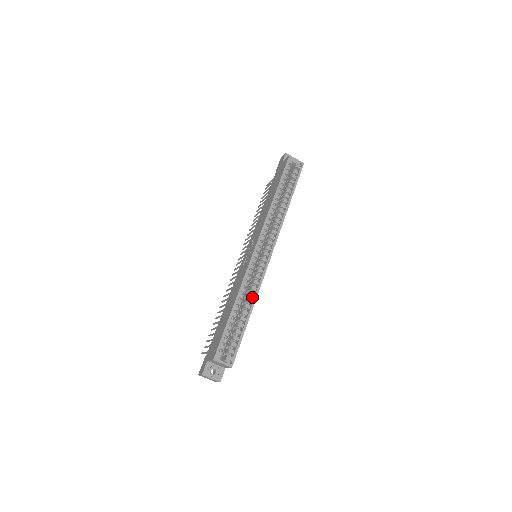
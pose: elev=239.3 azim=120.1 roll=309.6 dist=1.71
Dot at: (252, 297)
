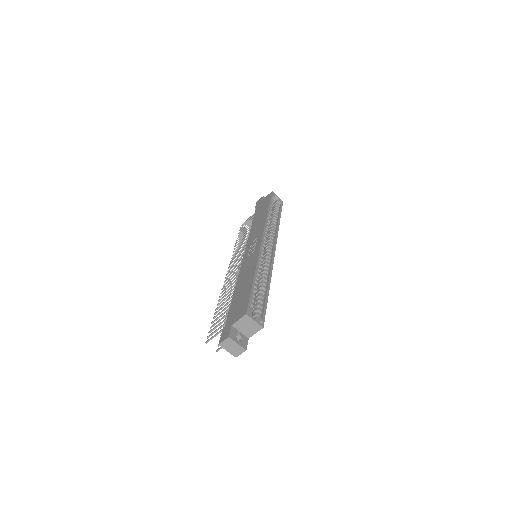
Dot at: occluded
